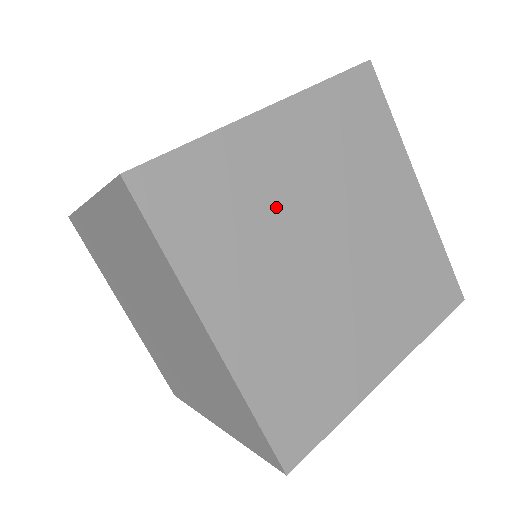
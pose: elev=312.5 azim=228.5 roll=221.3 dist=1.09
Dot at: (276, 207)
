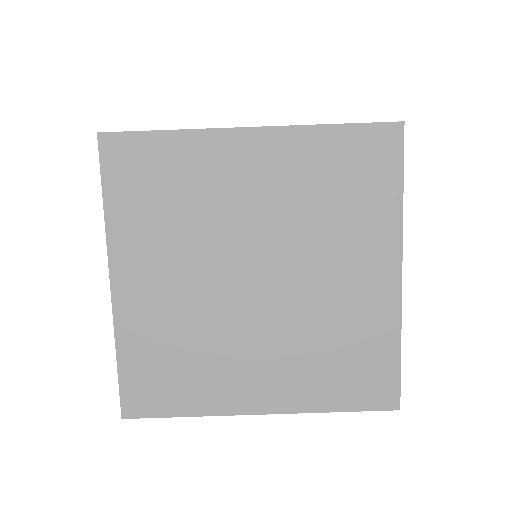
Dot at: (217, 214)
